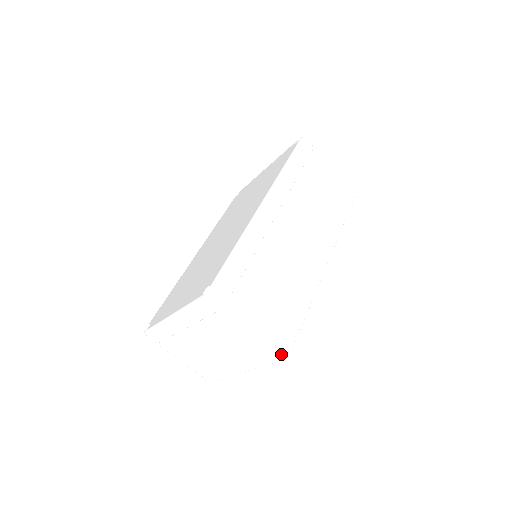
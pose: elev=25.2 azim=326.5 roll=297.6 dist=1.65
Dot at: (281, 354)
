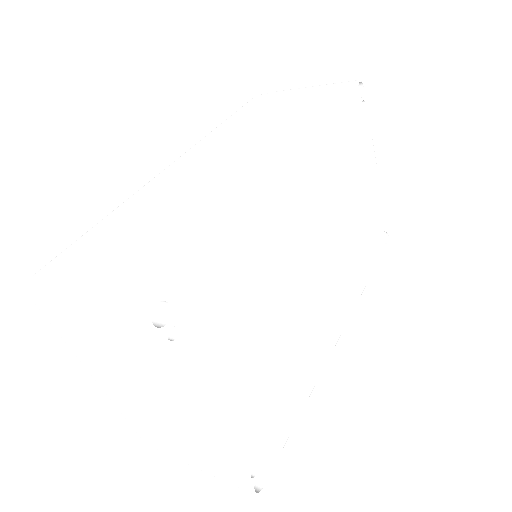
Dot at: (136, 315)
